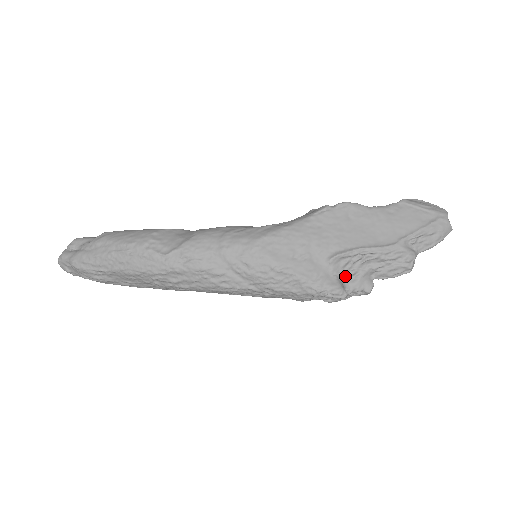
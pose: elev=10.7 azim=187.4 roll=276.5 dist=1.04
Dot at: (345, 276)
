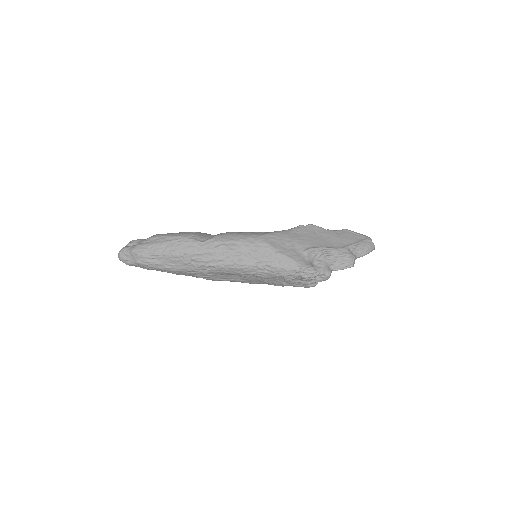
Dot at: (314, 264)
